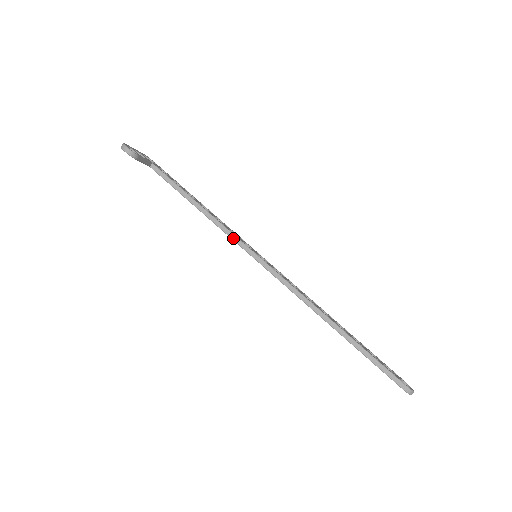
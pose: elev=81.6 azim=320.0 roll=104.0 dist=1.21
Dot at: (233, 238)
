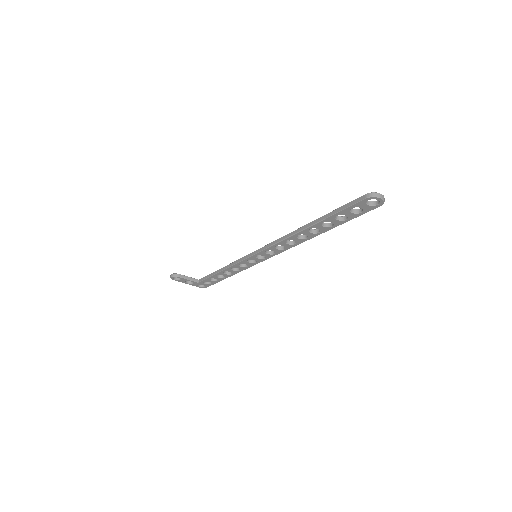
Dot at: (239, 261)
